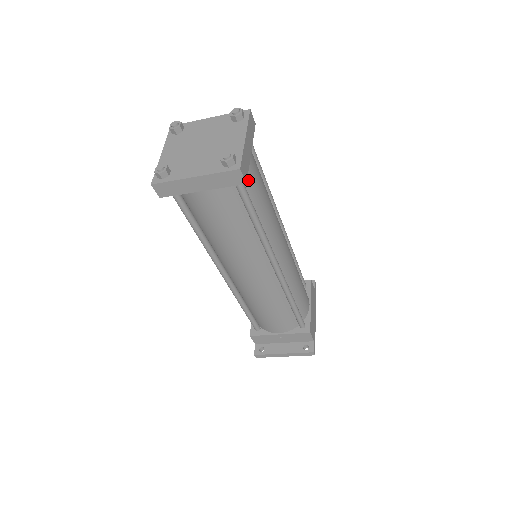
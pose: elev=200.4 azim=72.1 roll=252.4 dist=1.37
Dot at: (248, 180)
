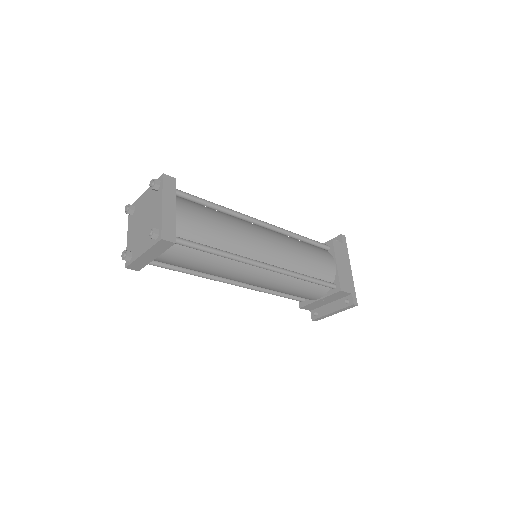
Dot at: (186, 230)
